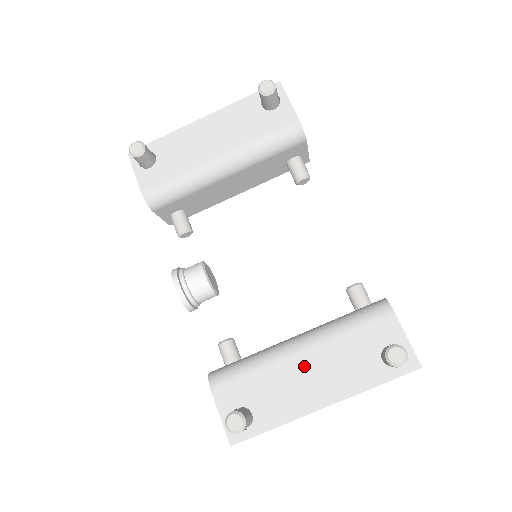
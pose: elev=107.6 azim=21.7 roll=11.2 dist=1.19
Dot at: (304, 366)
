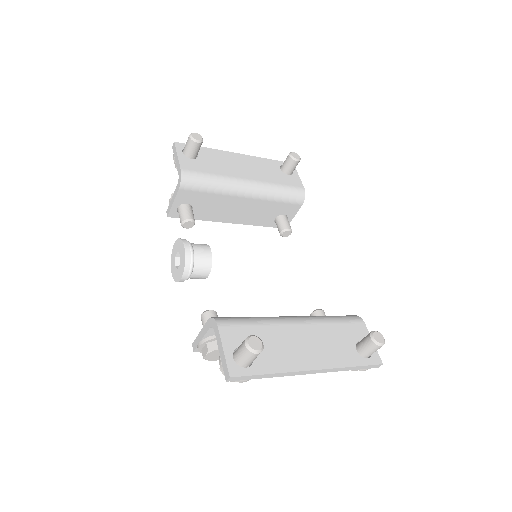
Dot at: (300, 334)
